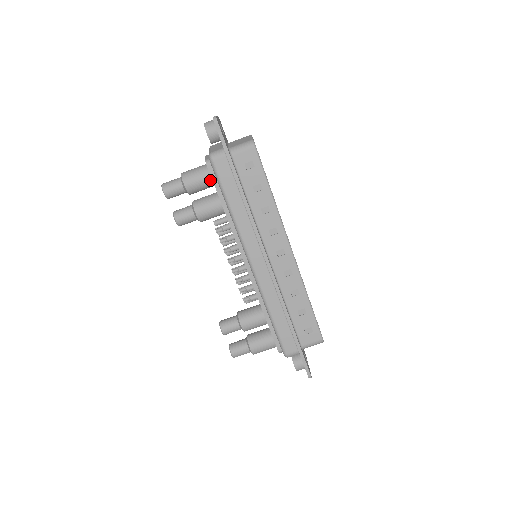
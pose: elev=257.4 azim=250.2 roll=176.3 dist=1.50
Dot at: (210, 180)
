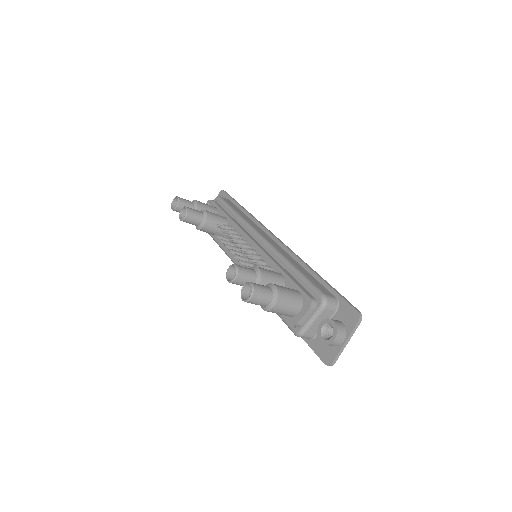
Dot at: occluded
